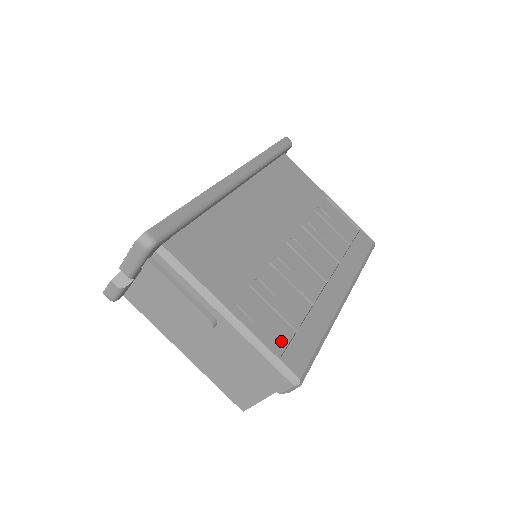
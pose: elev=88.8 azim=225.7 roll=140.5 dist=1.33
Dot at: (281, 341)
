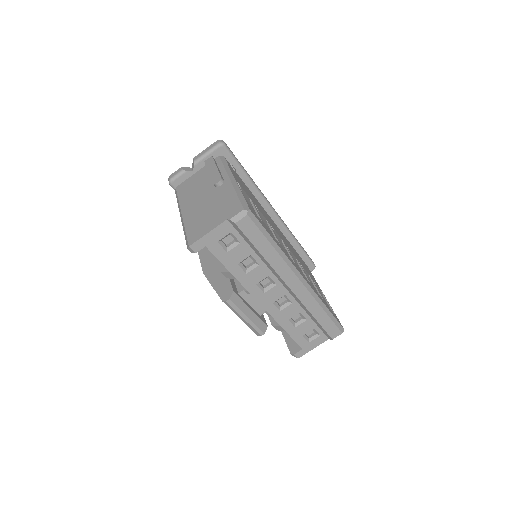
Dot at: occluded
